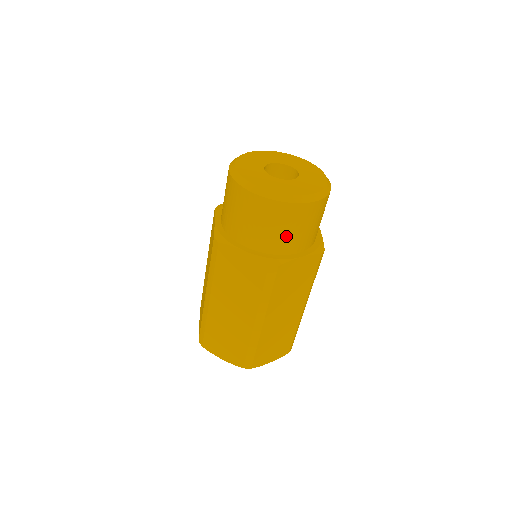
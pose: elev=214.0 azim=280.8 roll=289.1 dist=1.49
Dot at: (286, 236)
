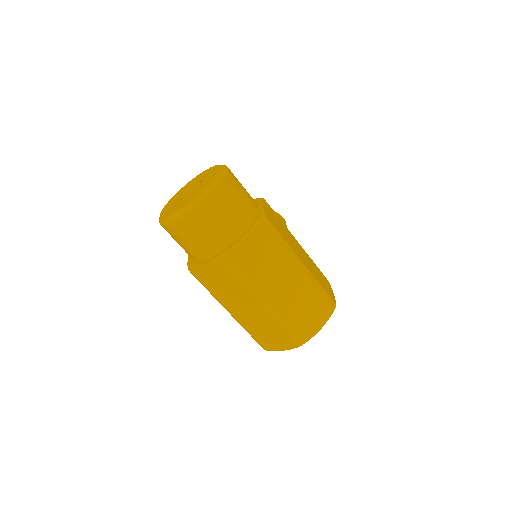
Dot at: (216, 232)
